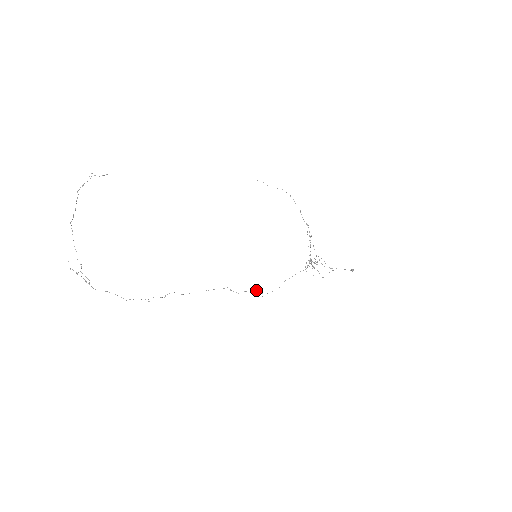
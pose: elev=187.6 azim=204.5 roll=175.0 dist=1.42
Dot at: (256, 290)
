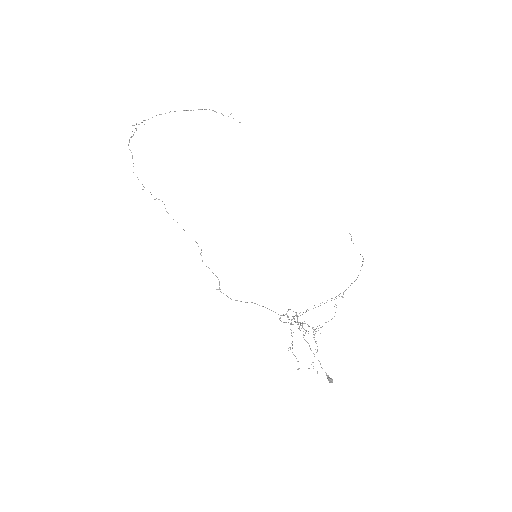
Dot at: occluded
